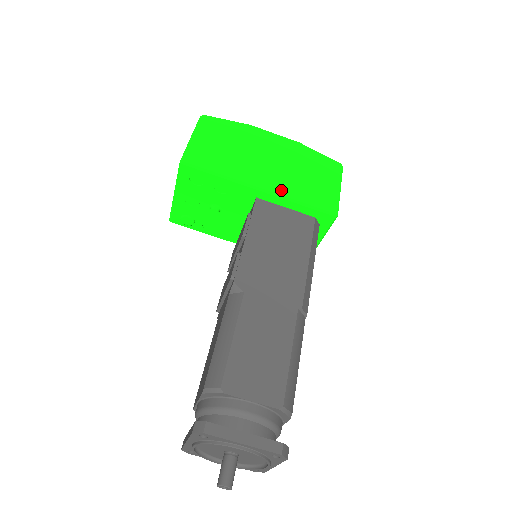
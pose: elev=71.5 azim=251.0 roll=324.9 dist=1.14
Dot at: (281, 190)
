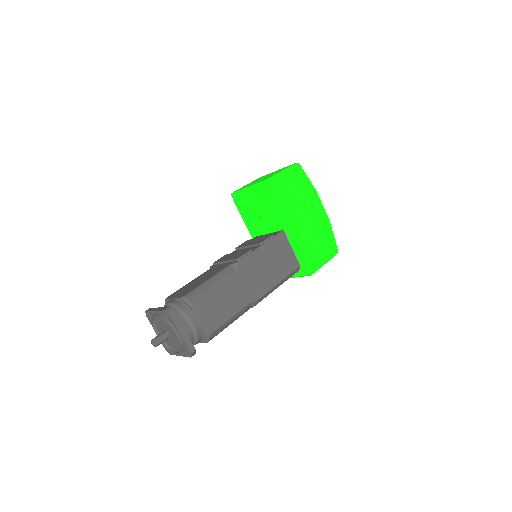
Dot at: (298, 238)
